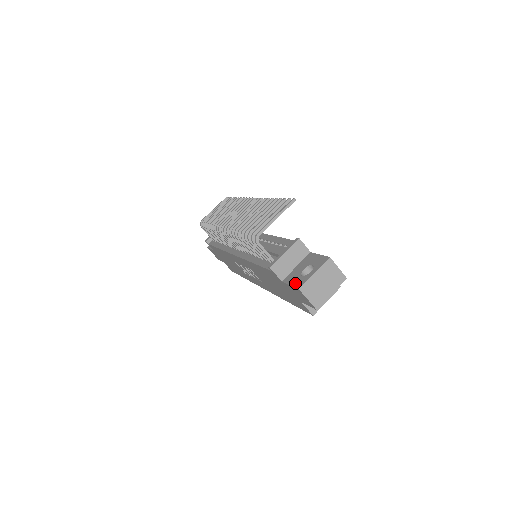
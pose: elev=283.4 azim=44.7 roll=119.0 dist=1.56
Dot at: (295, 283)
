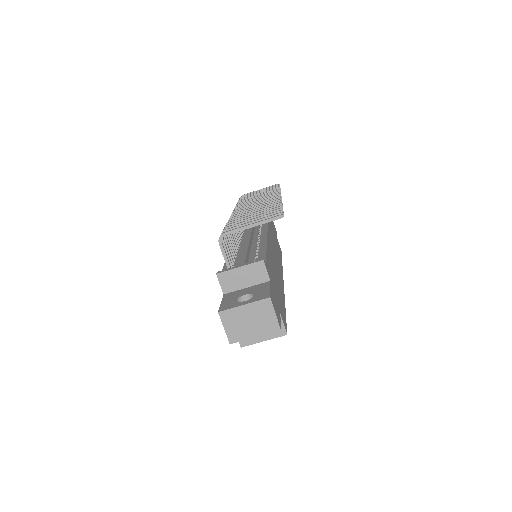
Dot at: (224, 304)
